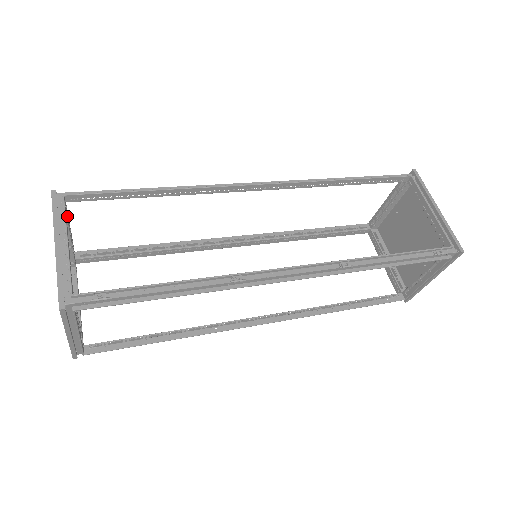
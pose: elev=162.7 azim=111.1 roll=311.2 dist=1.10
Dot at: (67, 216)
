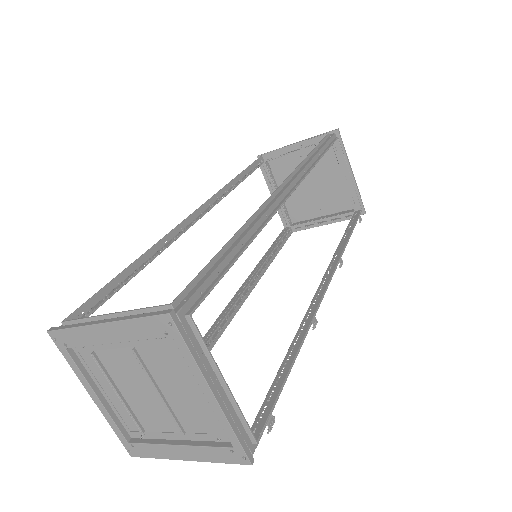
Dot at: occluded
